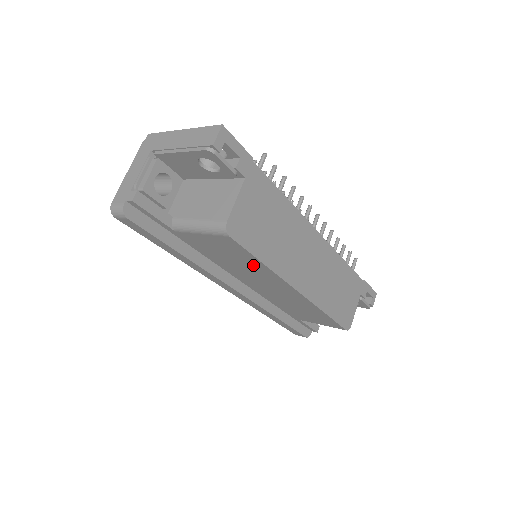
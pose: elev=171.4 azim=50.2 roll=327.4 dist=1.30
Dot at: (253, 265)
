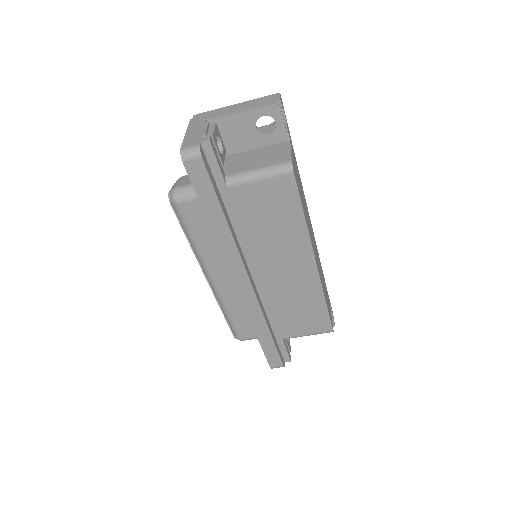
Dot at: (289, 225)
